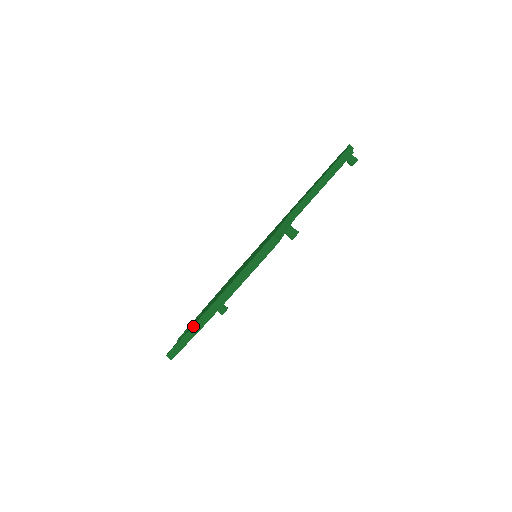
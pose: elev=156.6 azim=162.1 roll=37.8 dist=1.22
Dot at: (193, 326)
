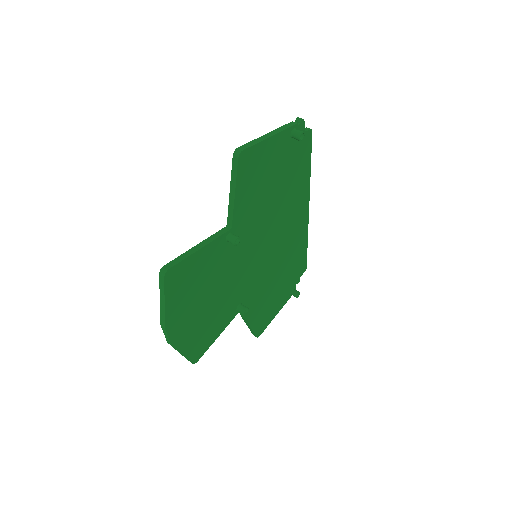
Dot at: (167, 342)
